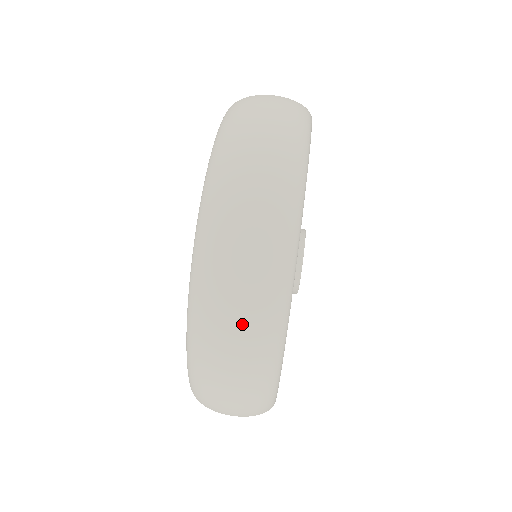
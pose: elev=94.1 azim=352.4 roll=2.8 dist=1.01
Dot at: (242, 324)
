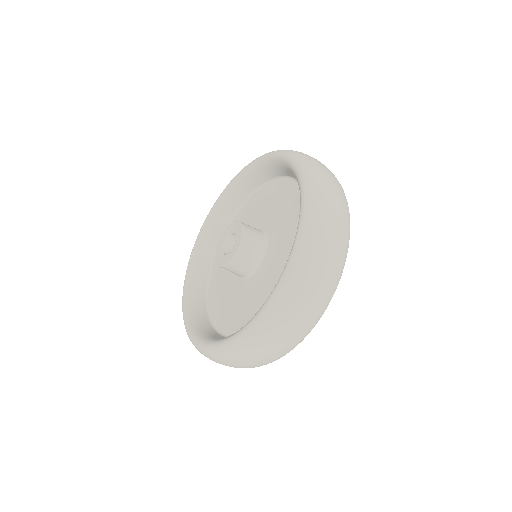
Dot at: (340, 212)
